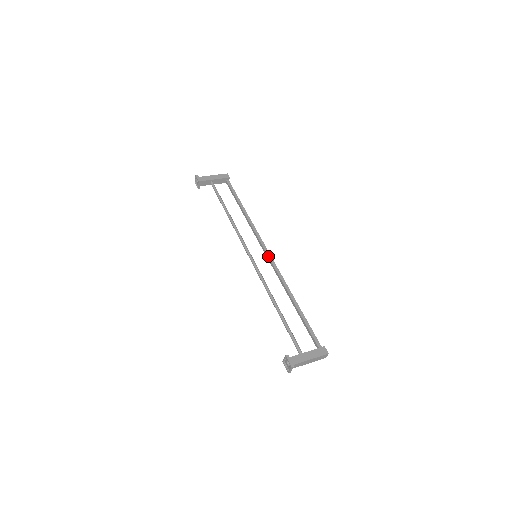
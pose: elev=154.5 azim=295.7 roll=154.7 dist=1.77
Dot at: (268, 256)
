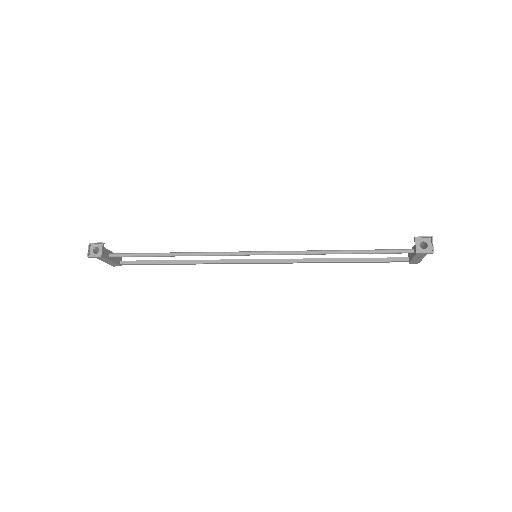
Dot at: (263, 259)
